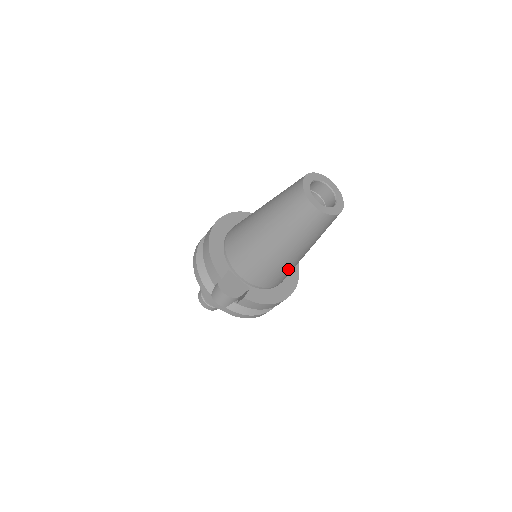
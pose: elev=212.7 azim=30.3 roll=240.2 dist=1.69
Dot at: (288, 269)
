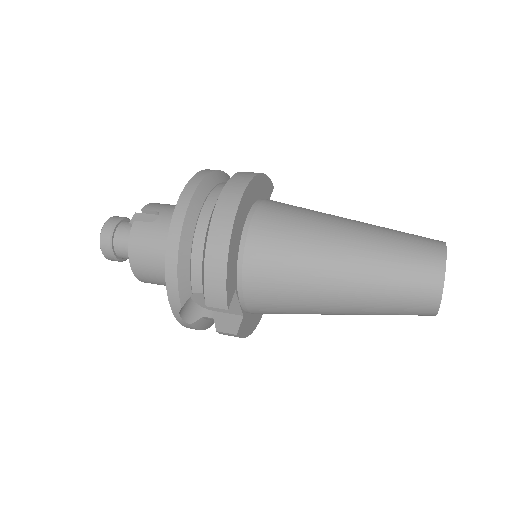
Dot at: occluded
